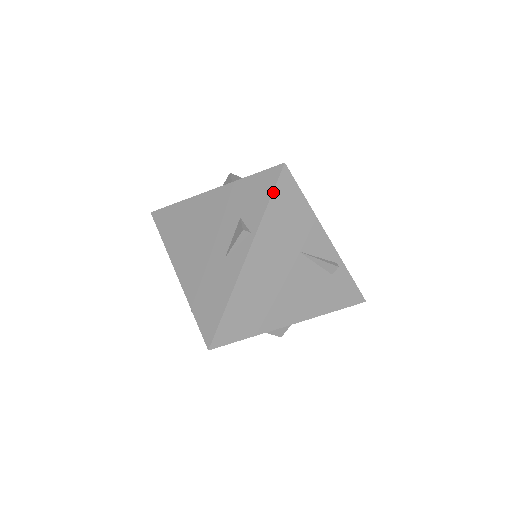
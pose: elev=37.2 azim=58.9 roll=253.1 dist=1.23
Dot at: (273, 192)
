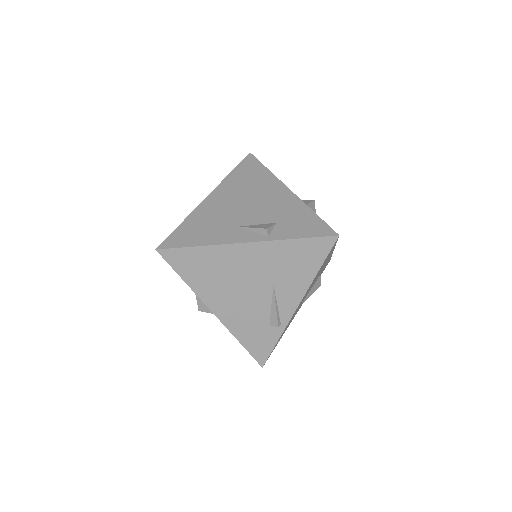
Dot at: (310, 238)
